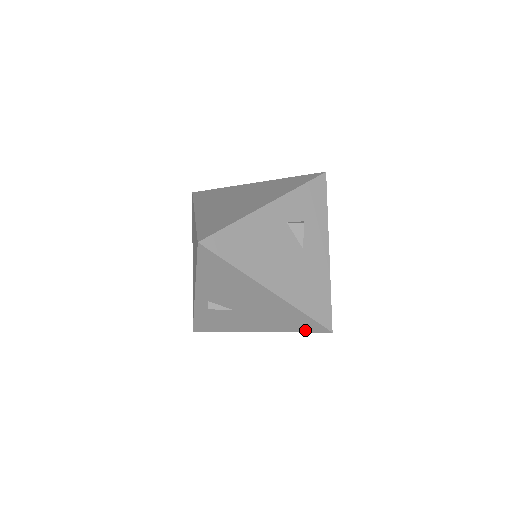
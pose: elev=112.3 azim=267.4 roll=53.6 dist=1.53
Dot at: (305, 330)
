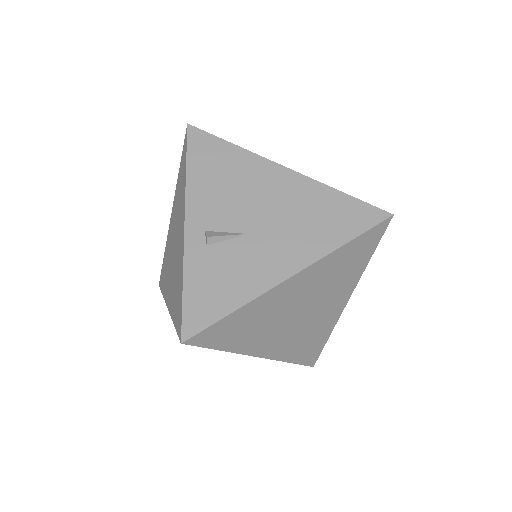
Dot at: (357, 230)
